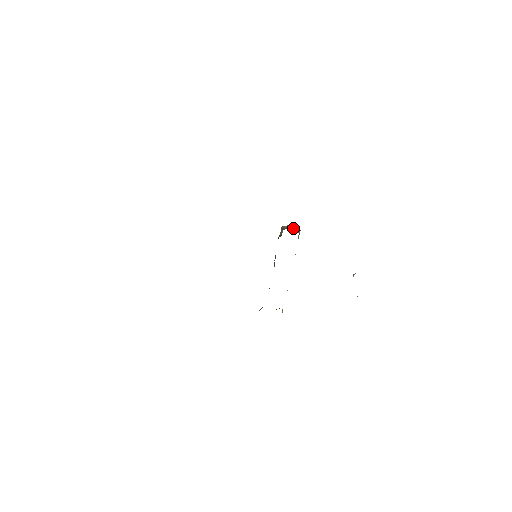
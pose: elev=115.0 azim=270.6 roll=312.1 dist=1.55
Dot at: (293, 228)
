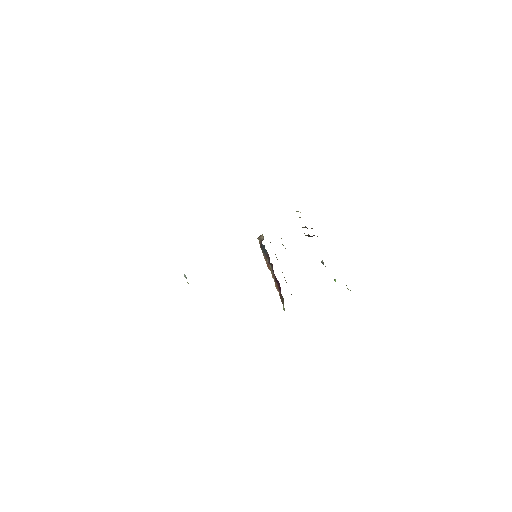
Dot at: occluded
